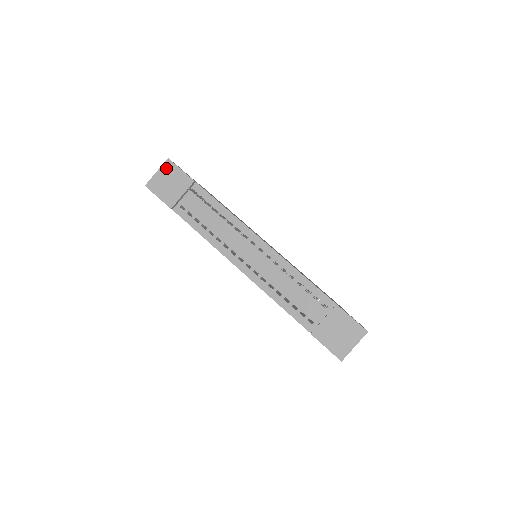
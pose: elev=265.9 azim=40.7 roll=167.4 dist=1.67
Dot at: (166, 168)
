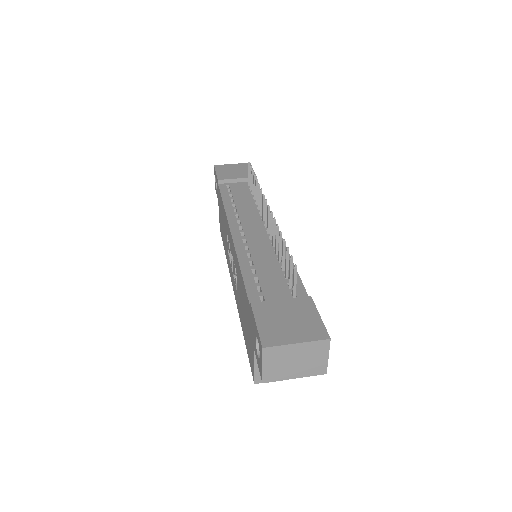
Dot at: (242, 165)
